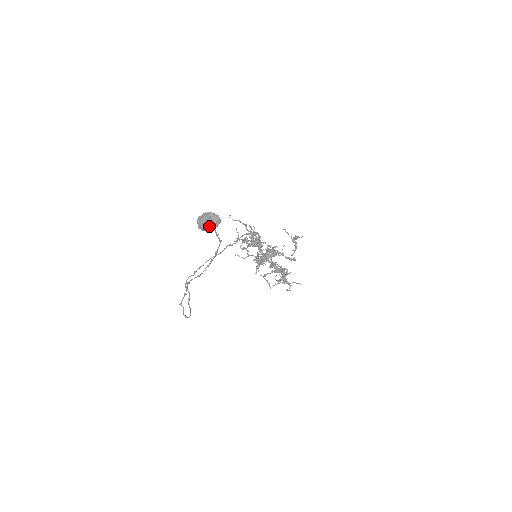
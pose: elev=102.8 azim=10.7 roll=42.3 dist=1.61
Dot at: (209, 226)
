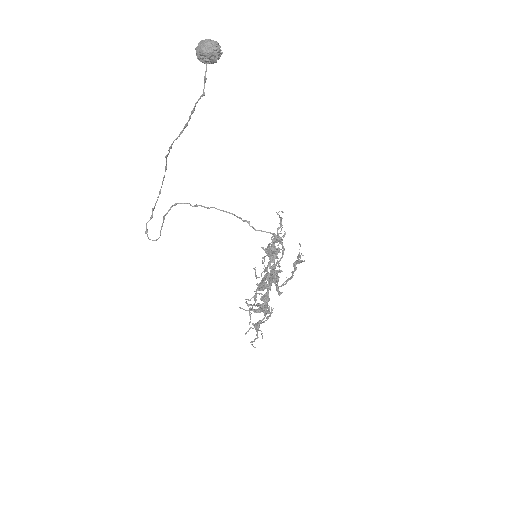
Dot at: (202, 46)
